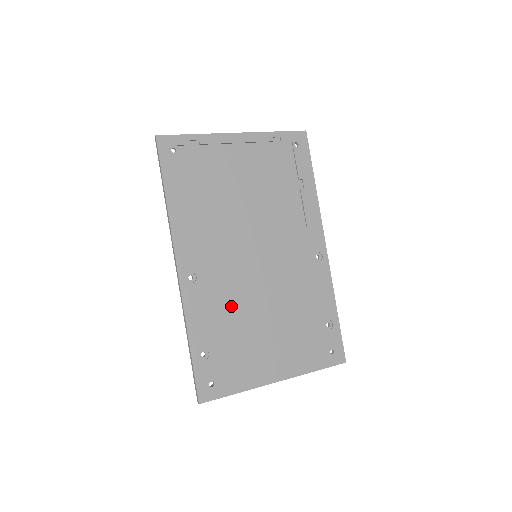
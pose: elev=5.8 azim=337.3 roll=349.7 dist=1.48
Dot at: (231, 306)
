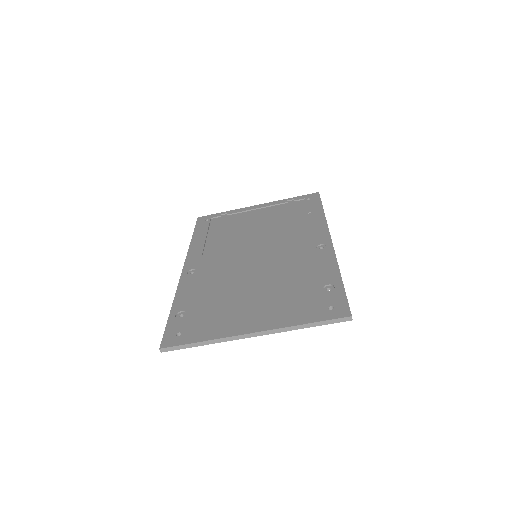
Dot at: (220, 284)
